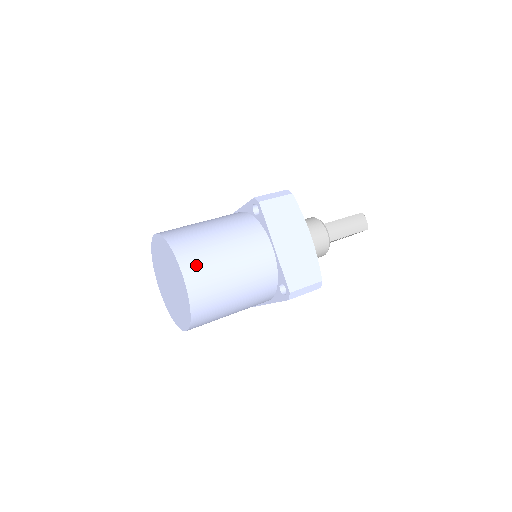
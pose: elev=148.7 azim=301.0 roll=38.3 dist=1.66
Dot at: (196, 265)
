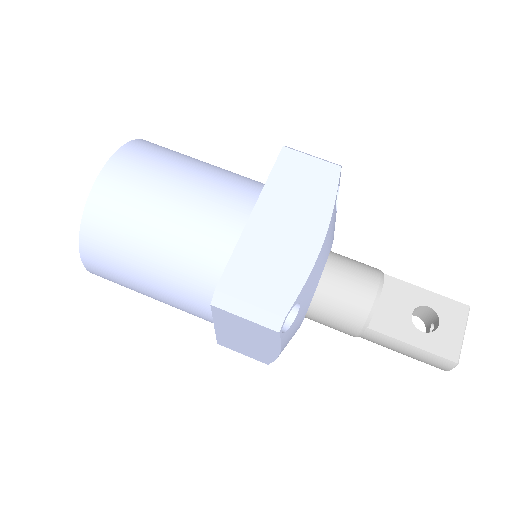
Dot at: (104, 273)
